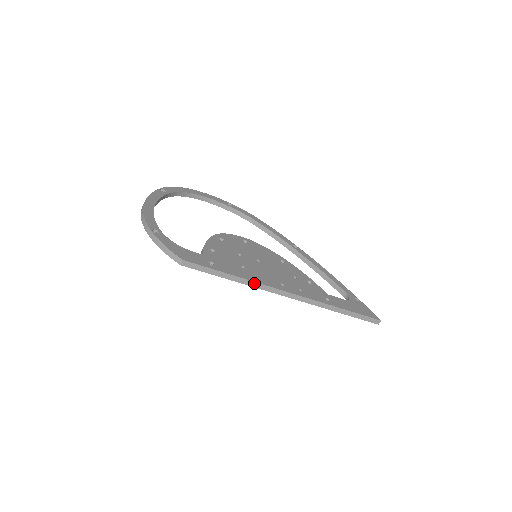
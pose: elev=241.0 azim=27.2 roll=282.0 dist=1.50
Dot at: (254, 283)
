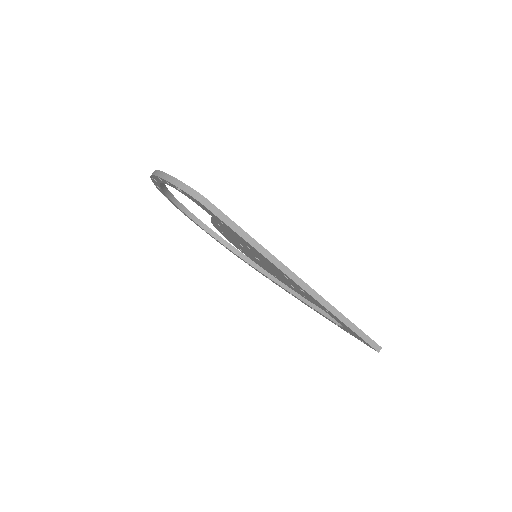
Dot at: (267, 252)
